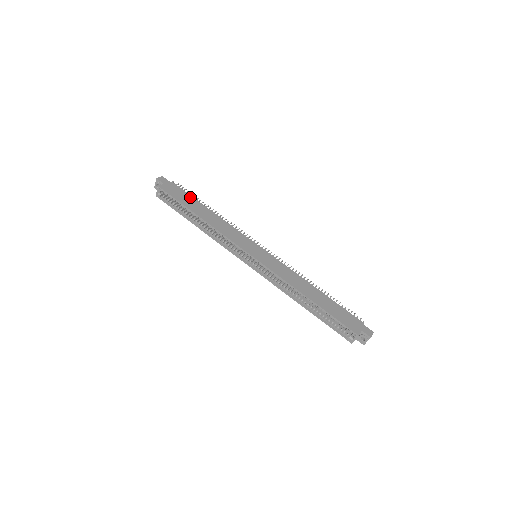
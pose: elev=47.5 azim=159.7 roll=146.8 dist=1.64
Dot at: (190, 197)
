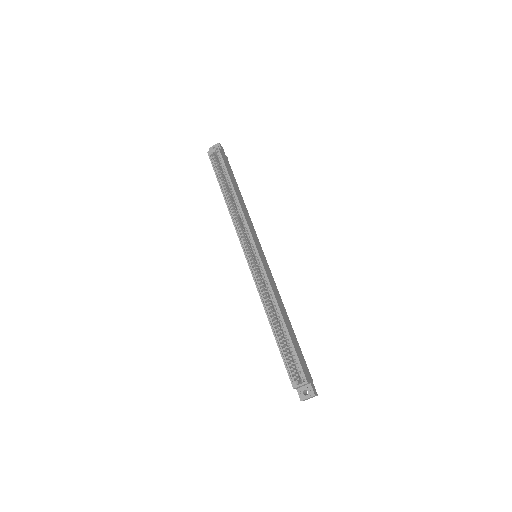
Dot at: occluded
